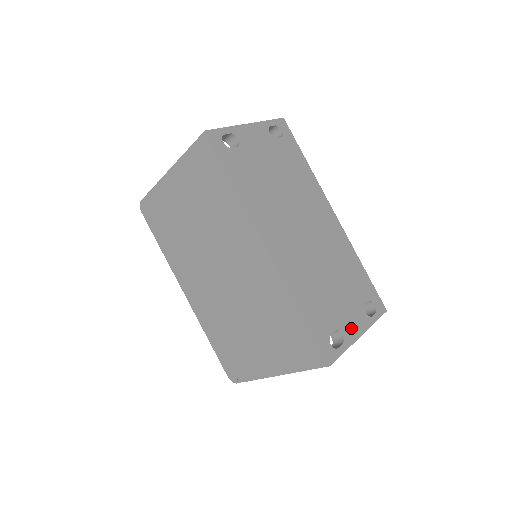
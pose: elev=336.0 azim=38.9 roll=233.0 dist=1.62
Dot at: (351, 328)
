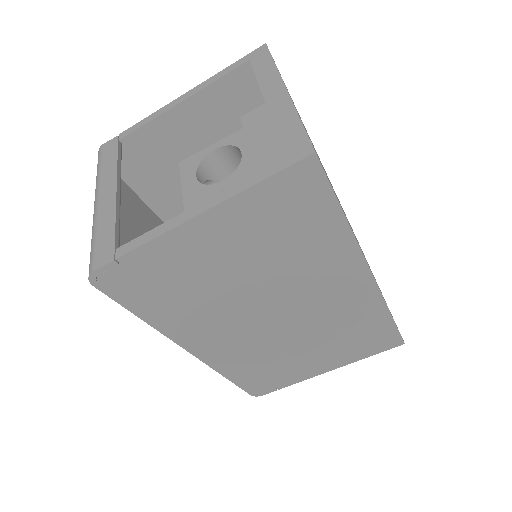
Dot at: occluded
